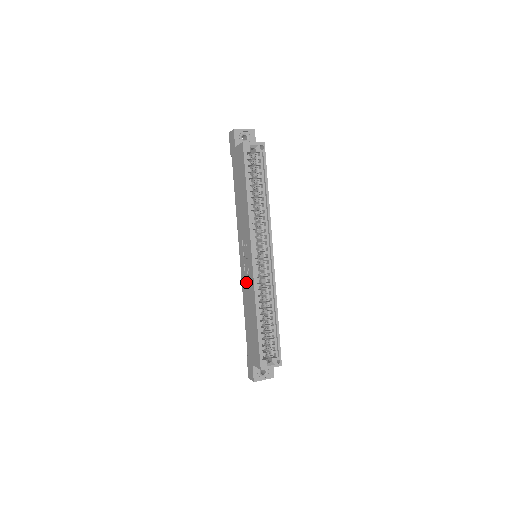
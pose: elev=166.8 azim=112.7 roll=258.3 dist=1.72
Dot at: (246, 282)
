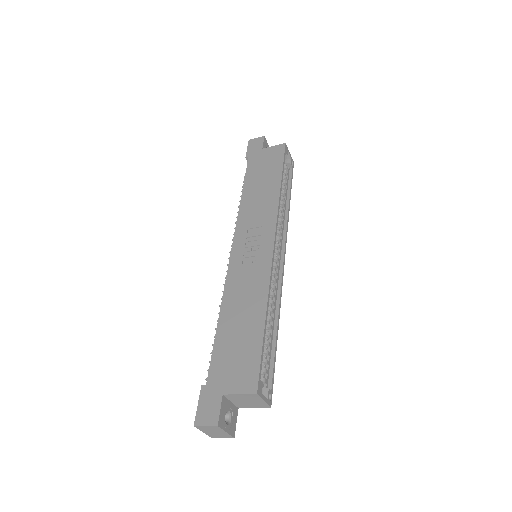
Dot at: (244, 274)
